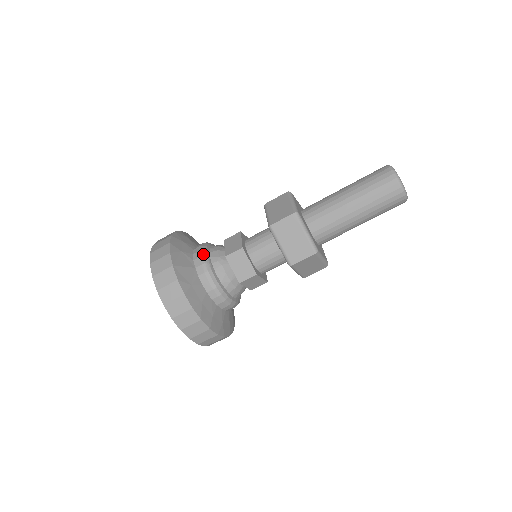
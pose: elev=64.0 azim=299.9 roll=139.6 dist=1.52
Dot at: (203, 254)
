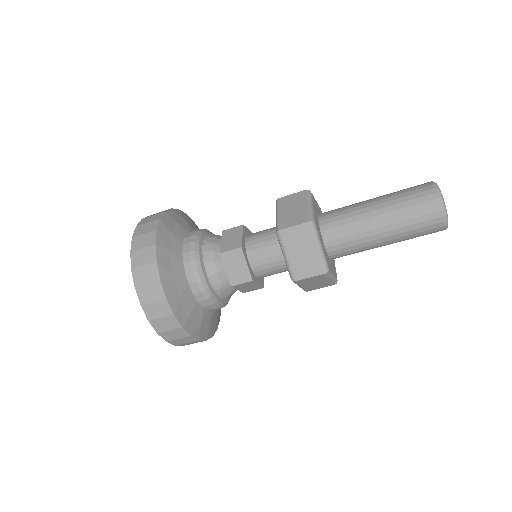
Dot at: (204, 288)
